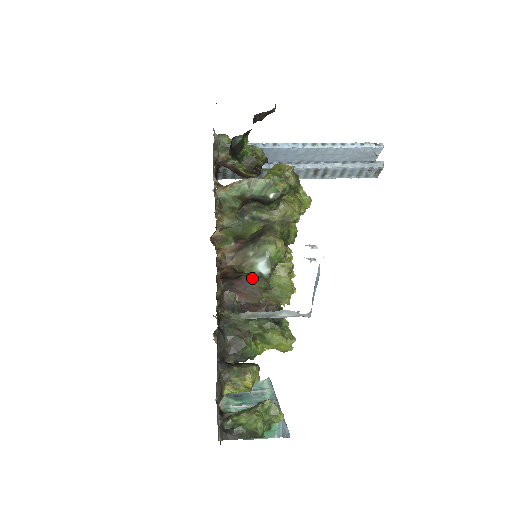
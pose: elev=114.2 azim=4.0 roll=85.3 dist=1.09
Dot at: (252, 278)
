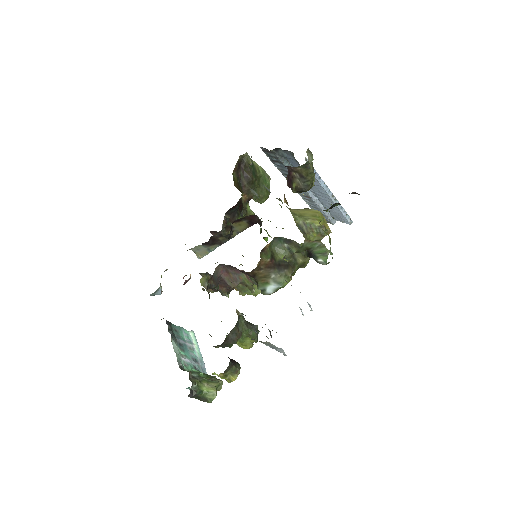
Dot at: (248, 276)
